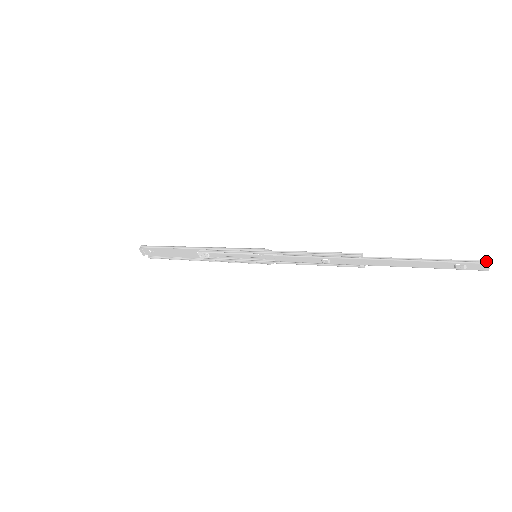
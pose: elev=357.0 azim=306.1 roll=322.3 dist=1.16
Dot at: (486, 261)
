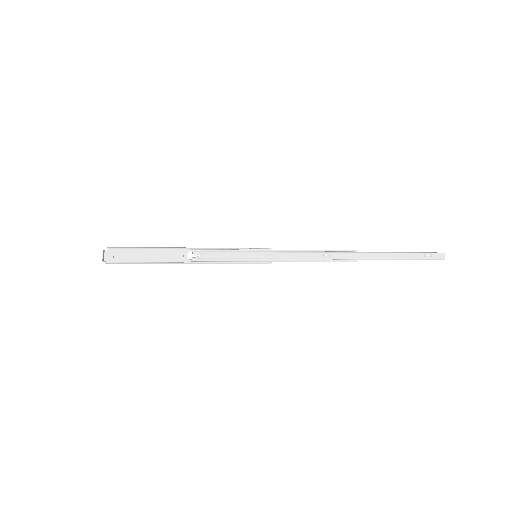
Dot at: (442, 253)
